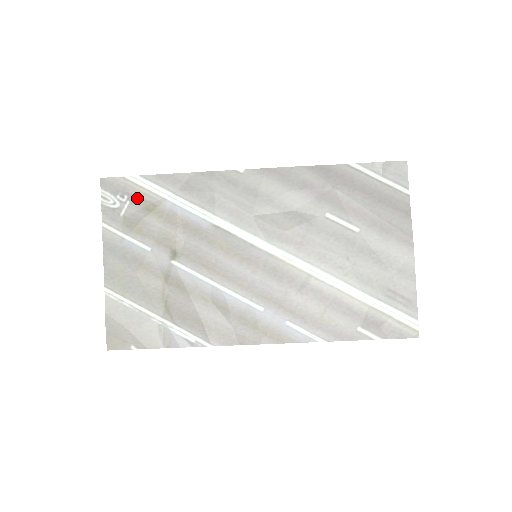
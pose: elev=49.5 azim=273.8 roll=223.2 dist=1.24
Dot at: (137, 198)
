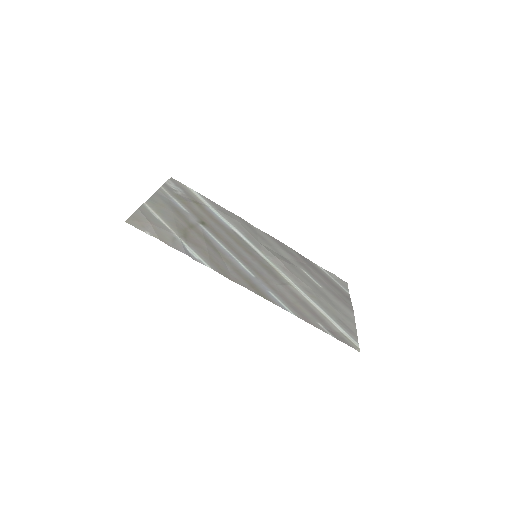
Dot at: (190, 195)
